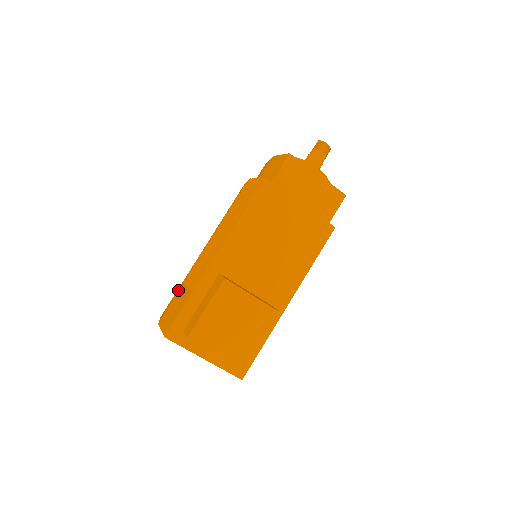
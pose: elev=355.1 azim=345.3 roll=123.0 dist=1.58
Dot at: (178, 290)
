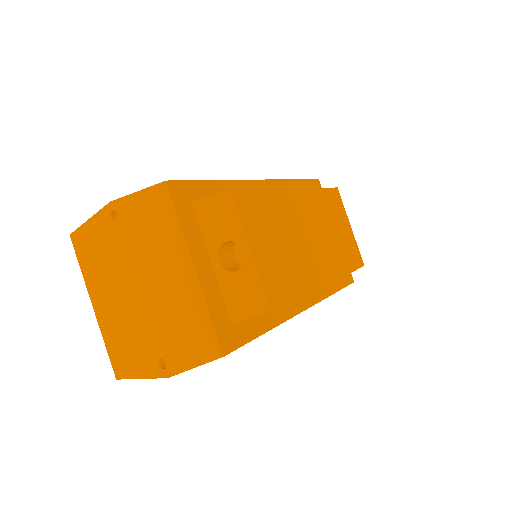
Dot at: occluded
